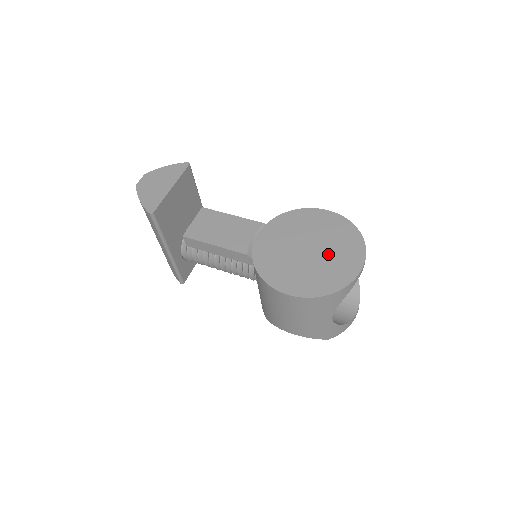
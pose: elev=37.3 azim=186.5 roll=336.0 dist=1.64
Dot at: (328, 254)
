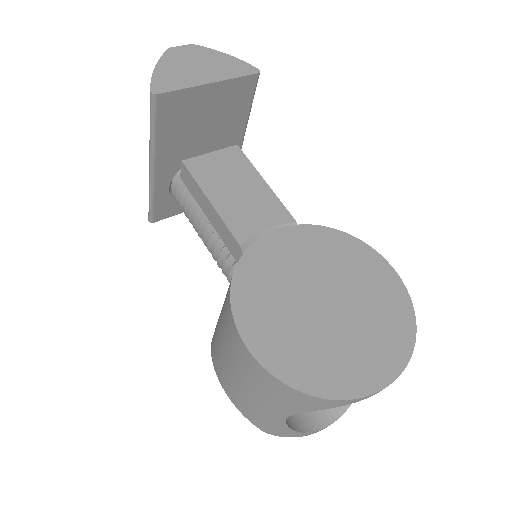
Dot at: (348, 330)
